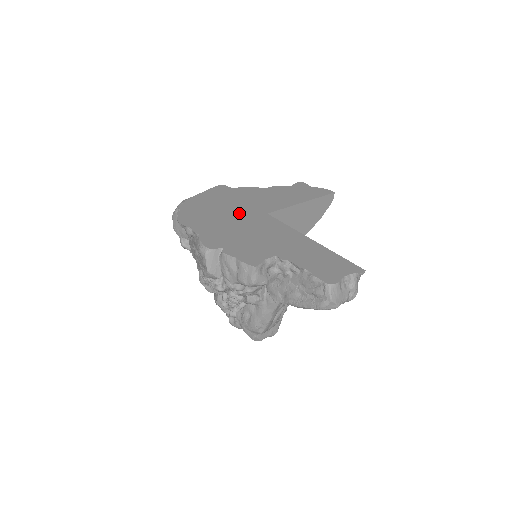
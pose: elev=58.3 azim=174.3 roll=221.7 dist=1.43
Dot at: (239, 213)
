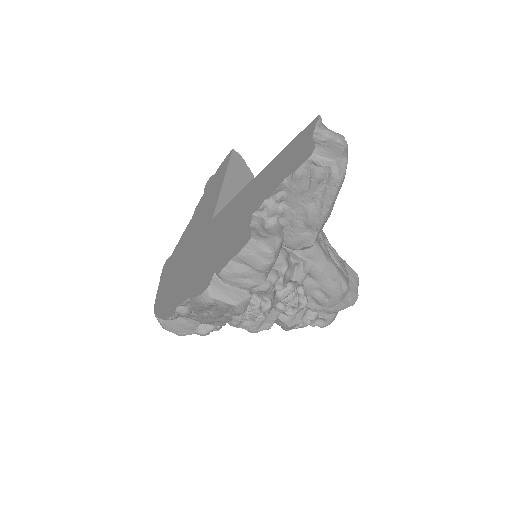
Dot at: (195, 249)
